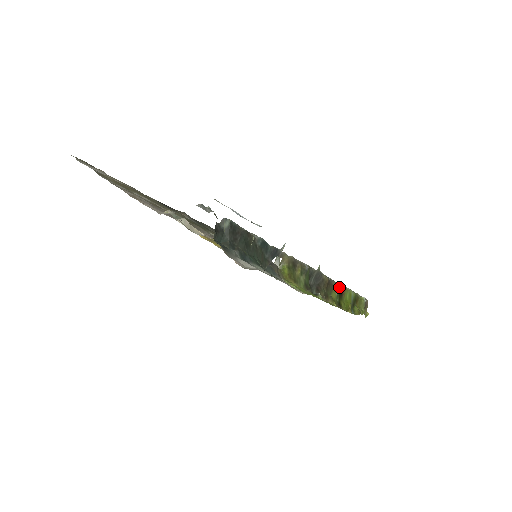
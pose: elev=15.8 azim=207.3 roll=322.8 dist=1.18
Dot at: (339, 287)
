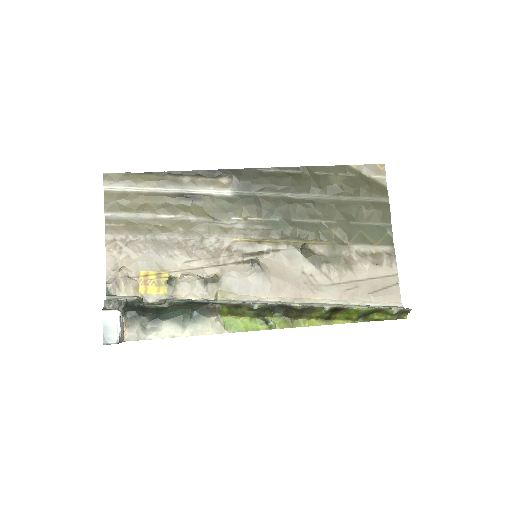
Dot at: (327, 310)
